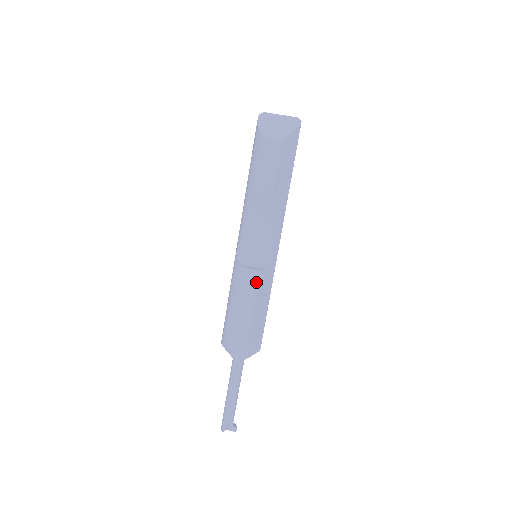
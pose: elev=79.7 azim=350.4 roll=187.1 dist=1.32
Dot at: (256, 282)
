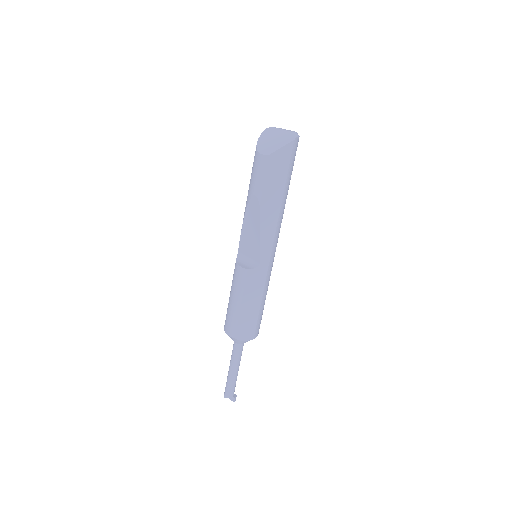
Dot at: (245, 279)
